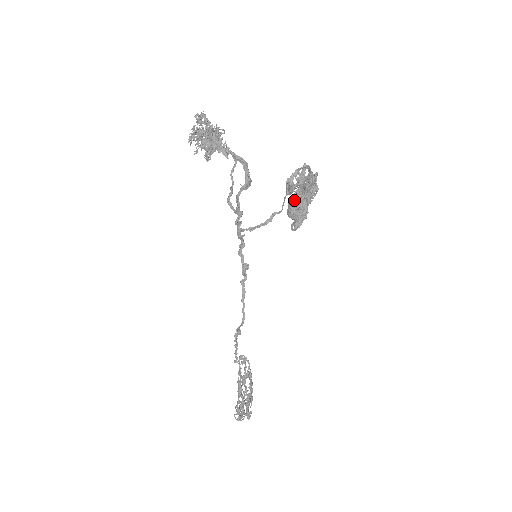
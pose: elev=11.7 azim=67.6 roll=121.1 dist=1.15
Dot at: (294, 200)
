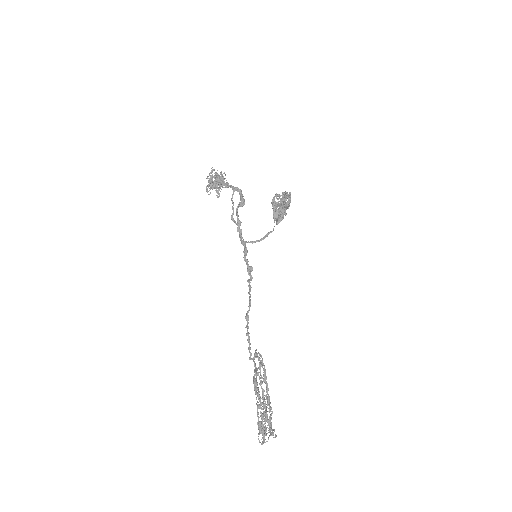
Dot at: (274, 205)
